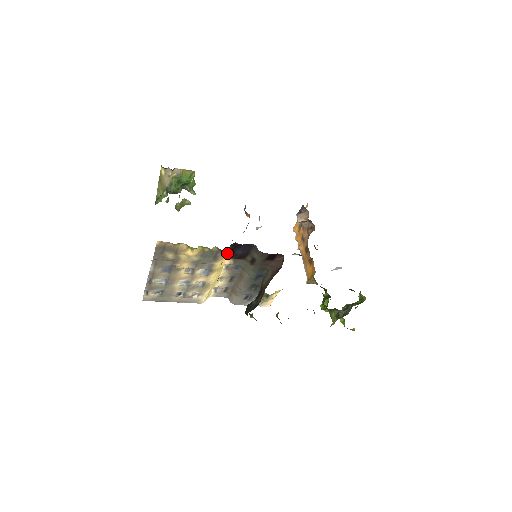
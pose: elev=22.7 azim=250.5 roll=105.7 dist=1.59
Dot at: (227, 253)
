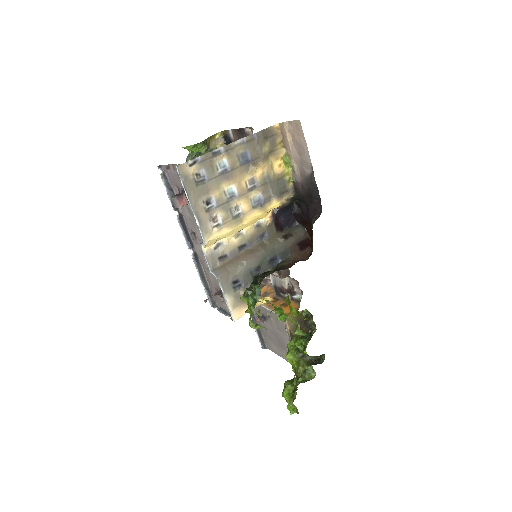
Dot at: (283, 205)
